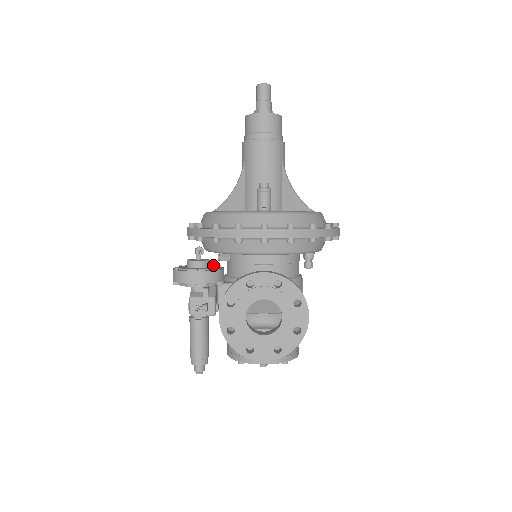
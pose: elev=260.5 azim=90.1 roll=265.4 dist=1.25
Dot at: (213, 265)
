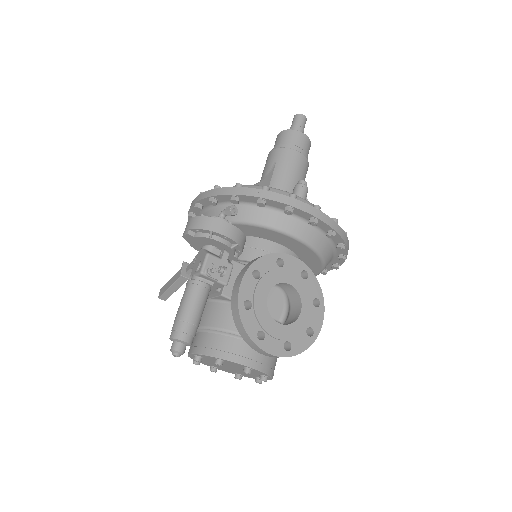
Dot at: occluded
